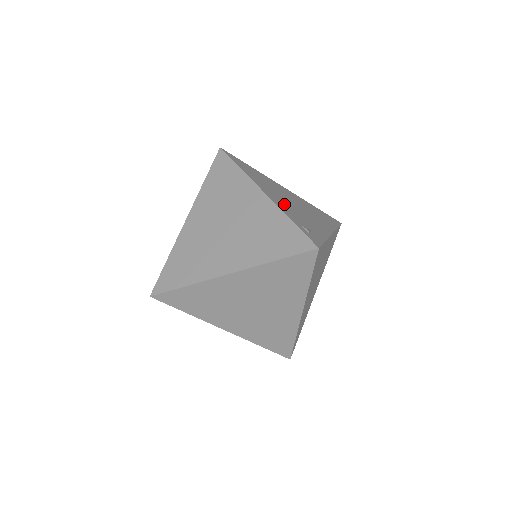
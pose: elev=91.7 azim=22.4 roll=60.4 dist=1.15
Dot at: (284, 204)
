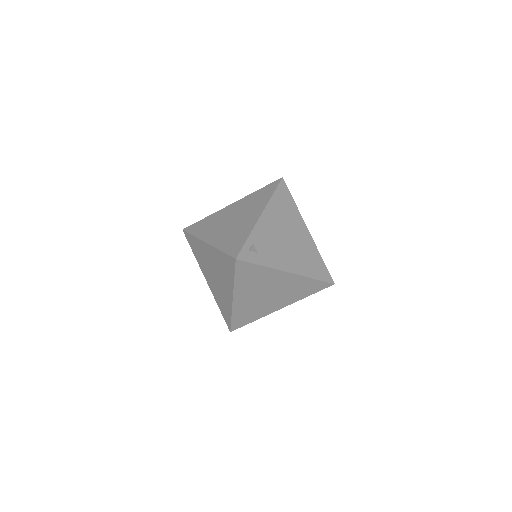
Dot at: (269, 230)
